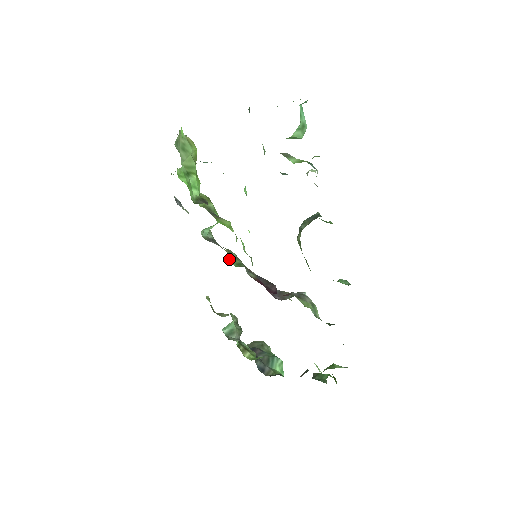
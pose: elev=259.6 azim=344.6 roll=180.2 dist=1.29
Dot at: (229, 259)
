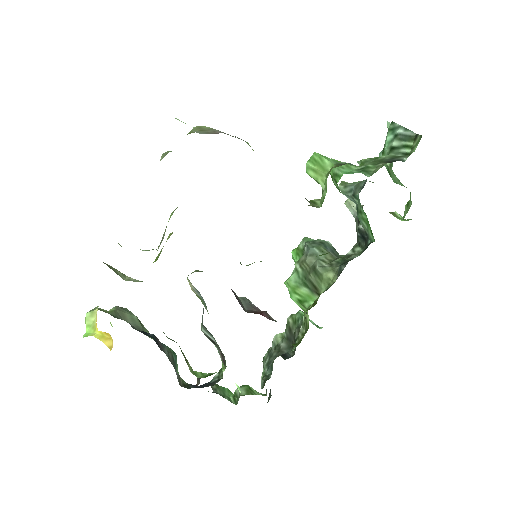
Dot at: occluded
